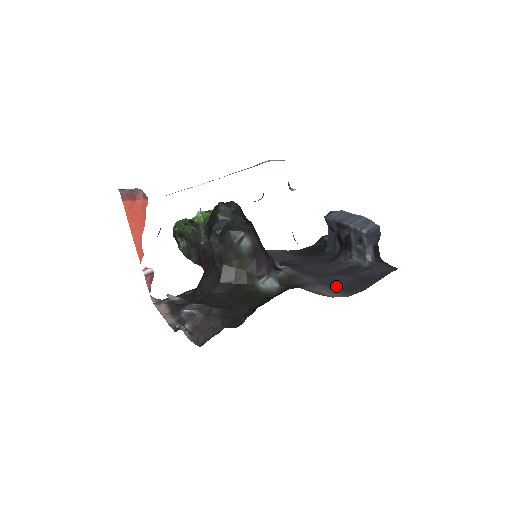
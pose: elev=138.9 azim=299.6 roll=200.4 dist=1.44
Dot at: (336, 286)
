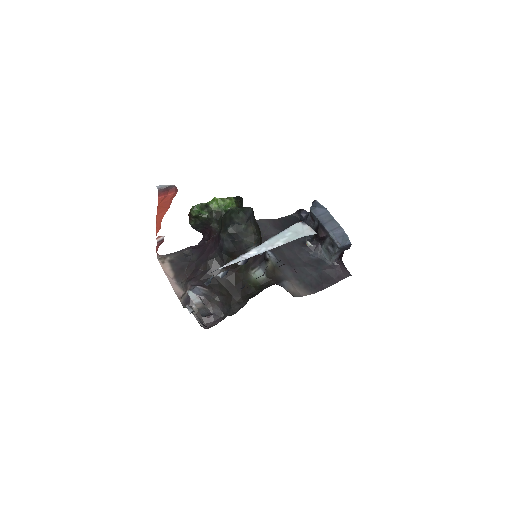
Dot at: (305, 282)
